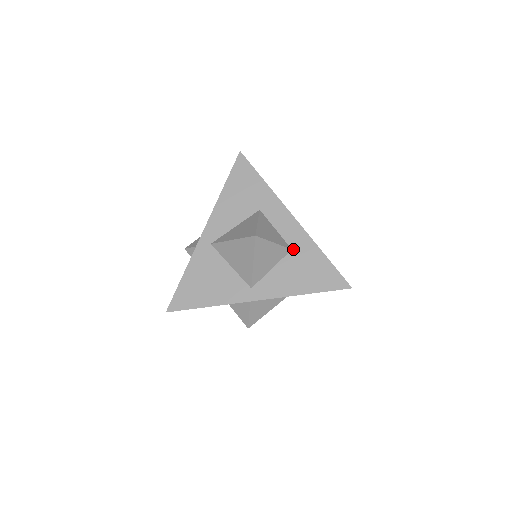
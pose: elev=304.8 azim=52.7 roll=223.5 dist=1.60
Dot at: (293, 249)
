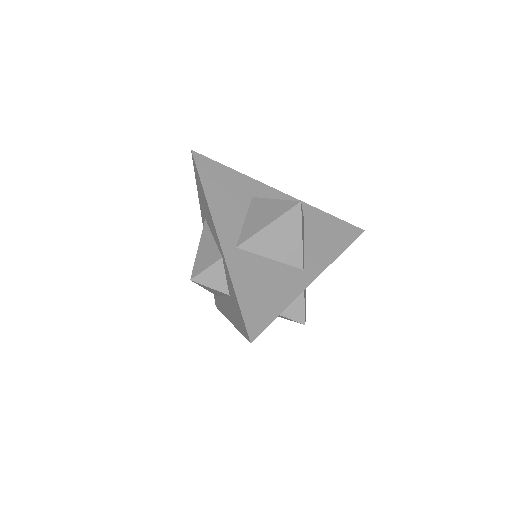
Dot at: (305, 219)
